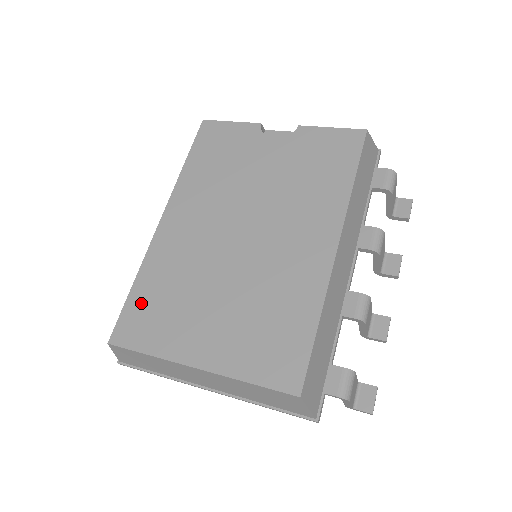
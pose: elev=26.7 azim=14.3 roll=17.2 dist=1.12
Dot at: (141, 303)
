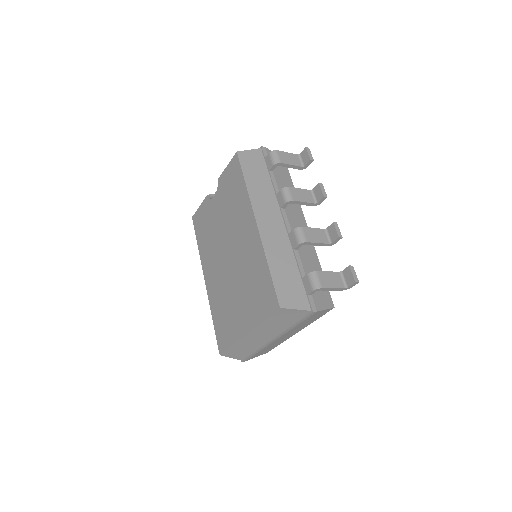
Dot at: (219, 325)
